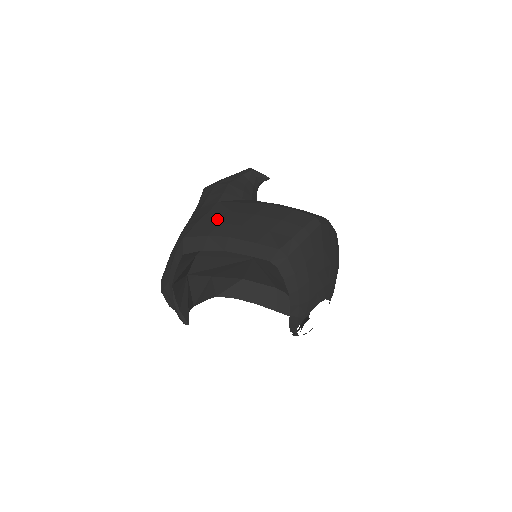
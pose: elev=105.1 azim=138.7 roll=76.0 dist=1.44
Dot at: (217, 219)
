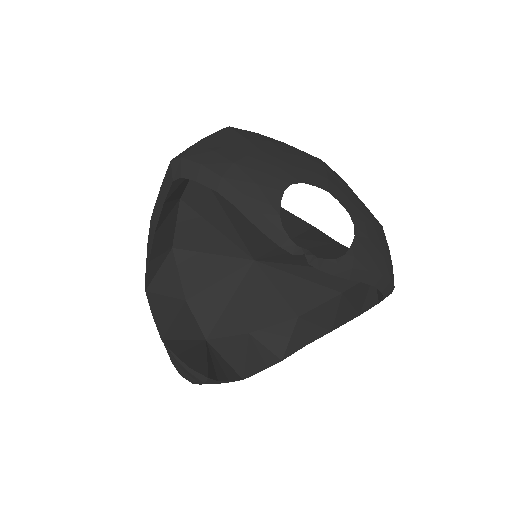
Dot at: occluded
